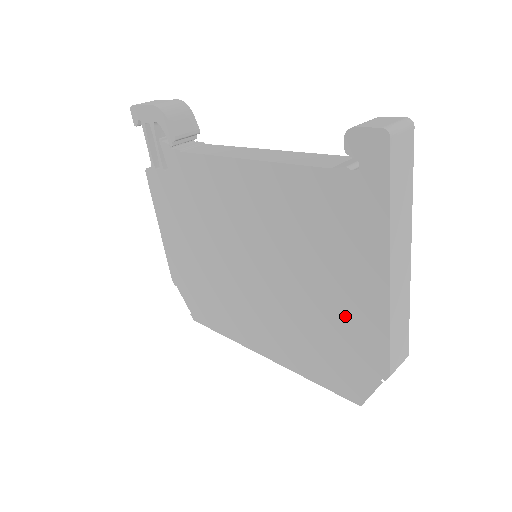
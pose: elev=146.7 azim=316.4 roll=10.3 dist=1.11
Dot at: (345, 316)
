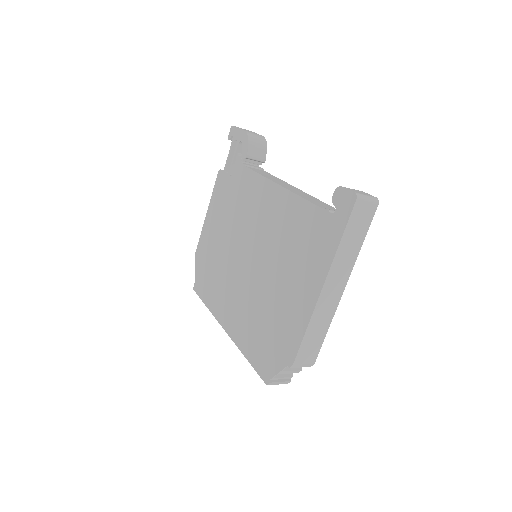
Dot at: (286, 311)
